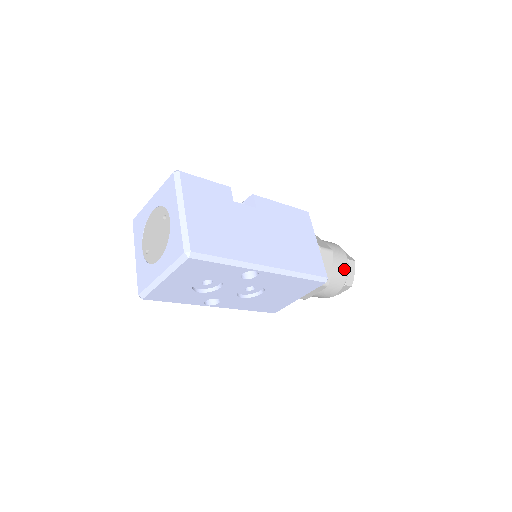
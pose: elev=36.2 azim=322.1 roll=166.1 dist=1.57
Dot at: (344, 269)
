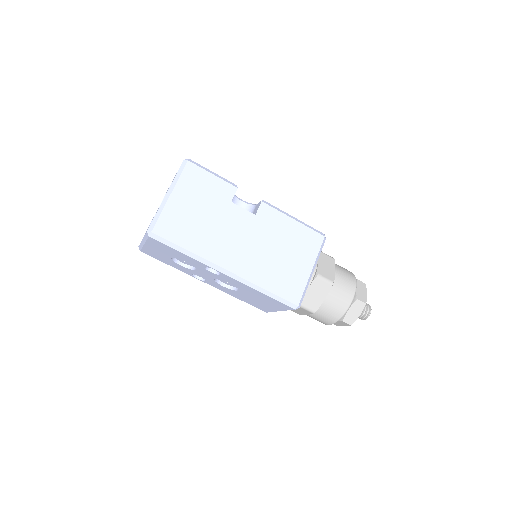
Dot at: (342, 306)
